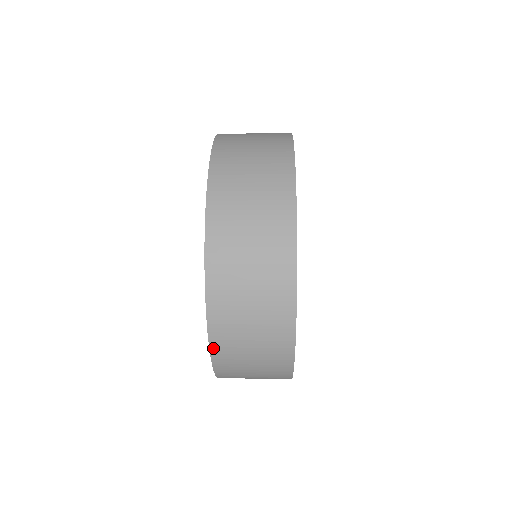
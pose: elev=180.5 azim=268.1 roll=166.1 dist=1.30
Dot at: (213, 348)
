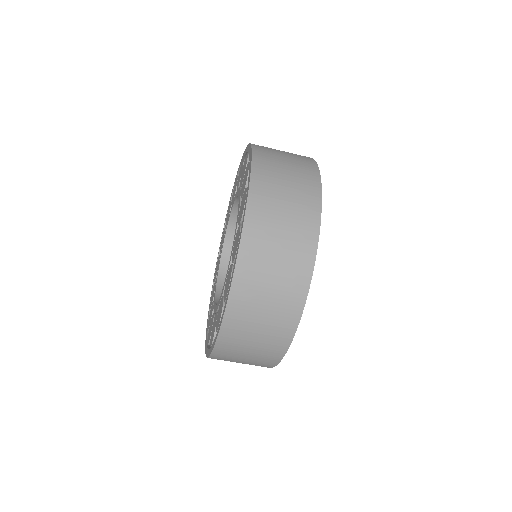
Dot at: (254, 171)
